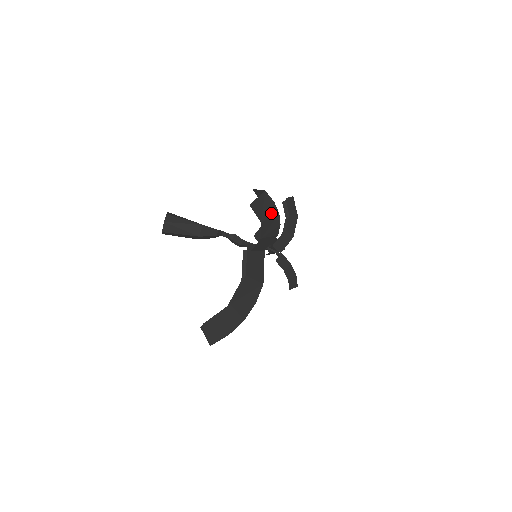
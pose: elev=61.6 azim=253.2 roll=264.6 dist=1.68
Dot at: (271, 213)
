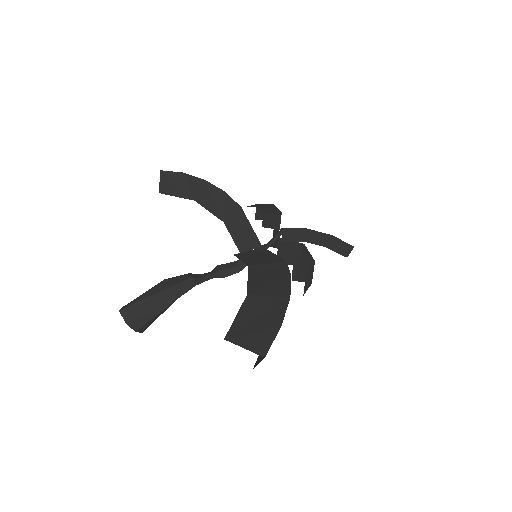
Dot at: (195, 185)
